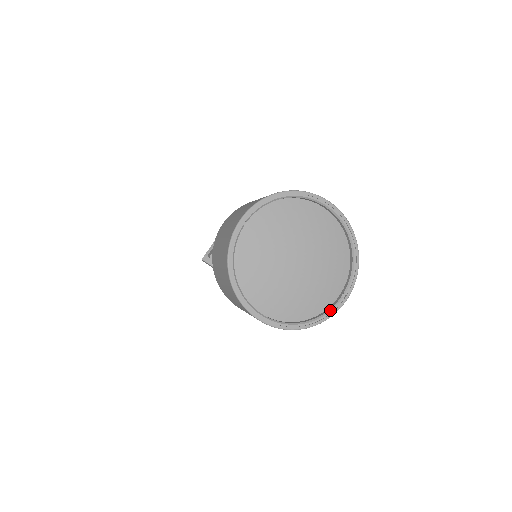
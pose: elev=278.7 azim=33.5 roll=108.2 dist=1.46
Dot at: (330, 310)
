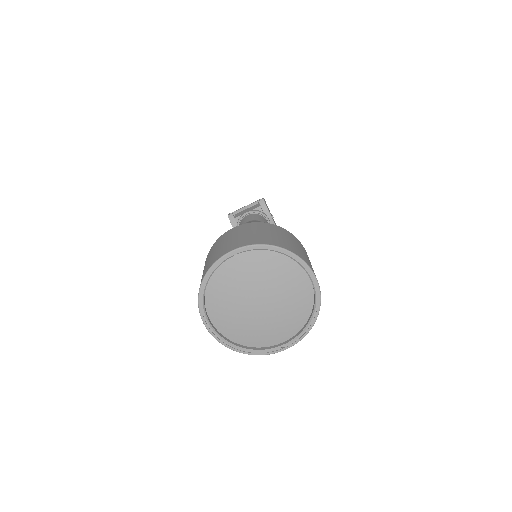
Dot at: (265, 350)
